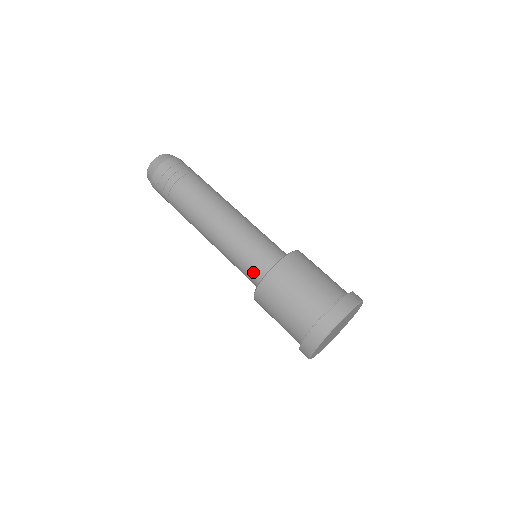
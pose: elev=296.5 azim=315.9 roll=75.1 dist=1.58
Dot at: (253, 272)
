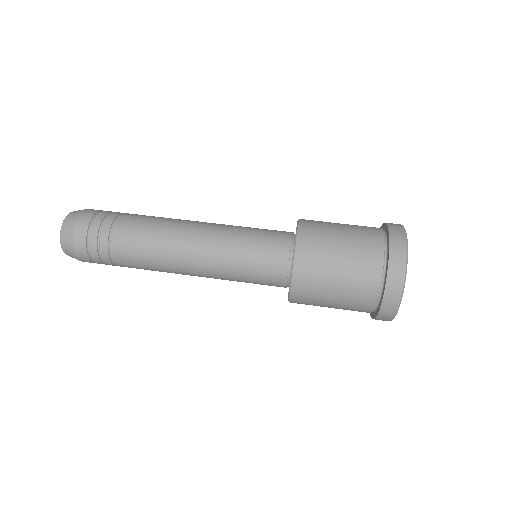
Dot at: (271, 285)
